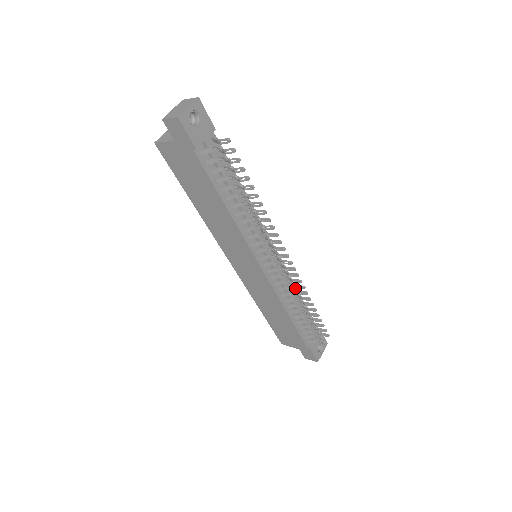
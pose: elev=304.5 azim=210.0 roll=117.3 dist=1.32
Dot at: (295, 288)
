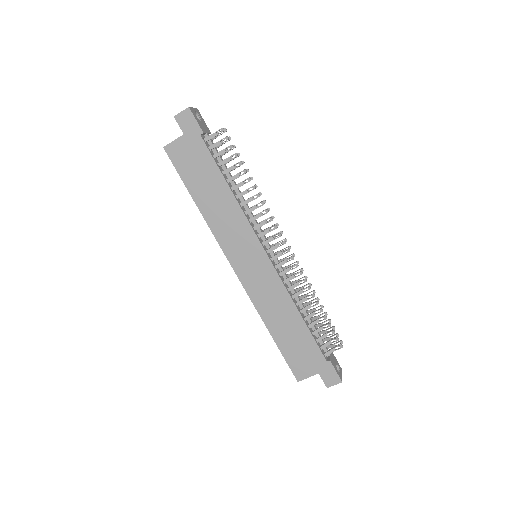
Dot at: (300, 271)
